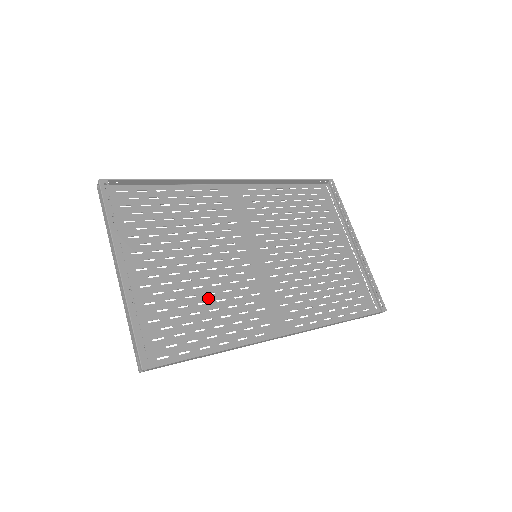
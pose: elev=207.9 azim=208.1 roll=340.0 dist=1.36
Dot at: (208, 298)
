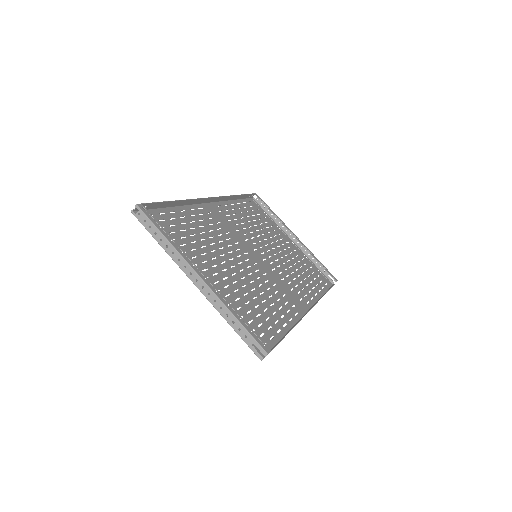
Dot at: (255, 293)
